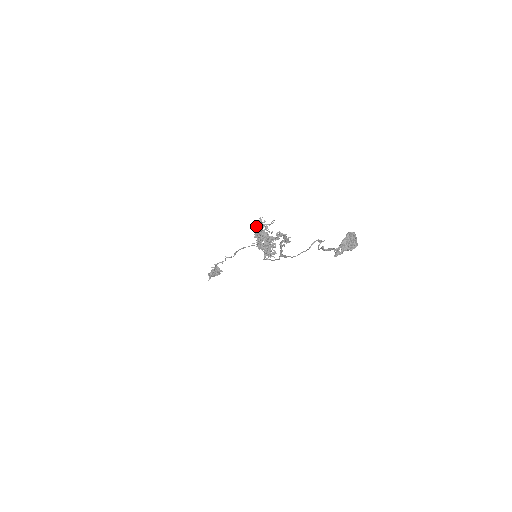
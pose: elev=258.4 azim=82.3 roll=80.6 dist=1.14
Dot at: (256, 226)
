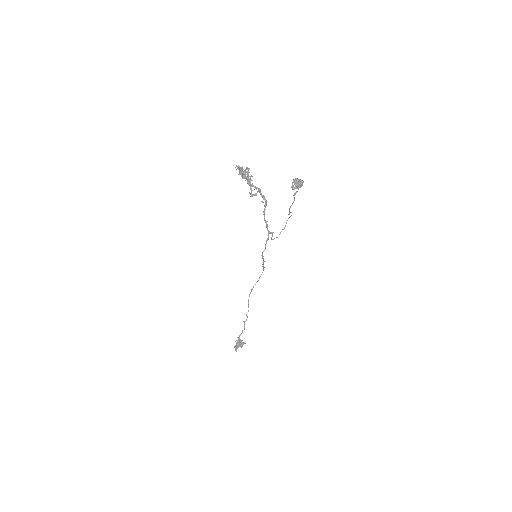
Dot at: occluded
